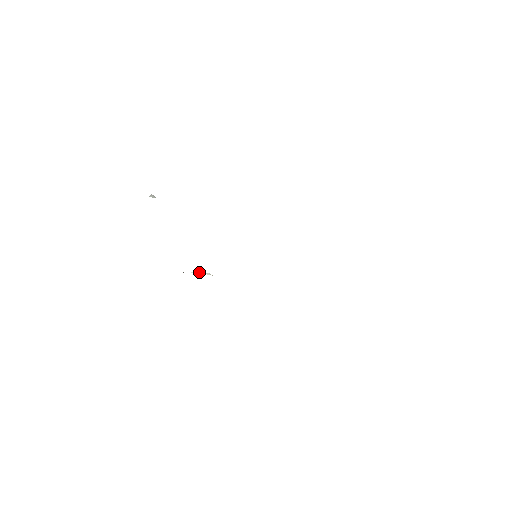
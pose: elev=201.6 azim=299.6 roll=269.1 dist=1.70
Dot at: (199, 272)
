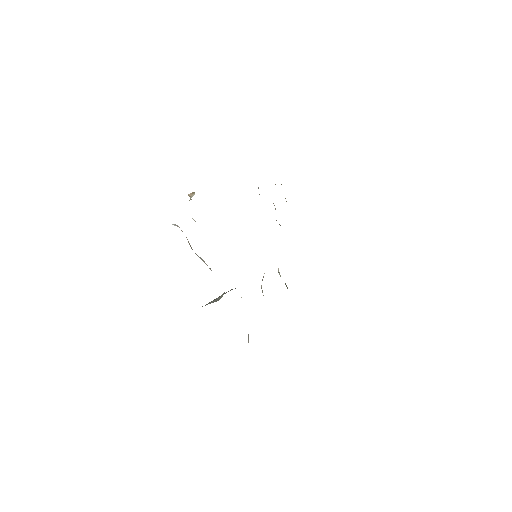
Dot at: occluded
